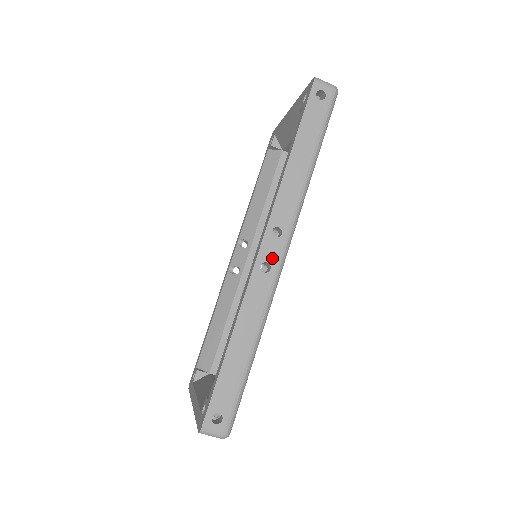
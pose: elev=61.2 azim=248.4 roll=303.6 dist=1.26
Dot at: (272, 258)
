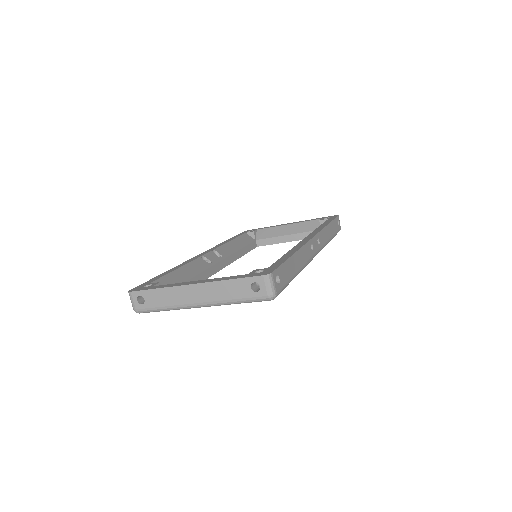
Dot at: (315, 248)
